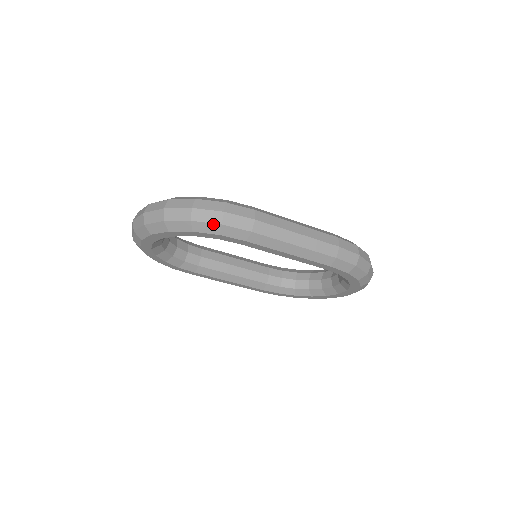
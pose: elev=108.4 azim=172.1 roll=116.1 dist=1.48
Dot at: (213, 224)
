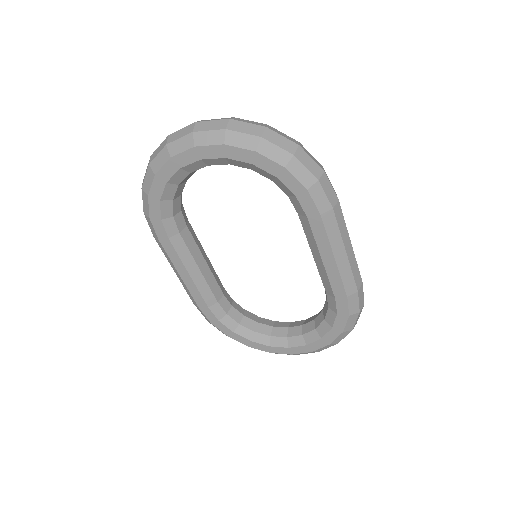
Dot at: (311, 174)
